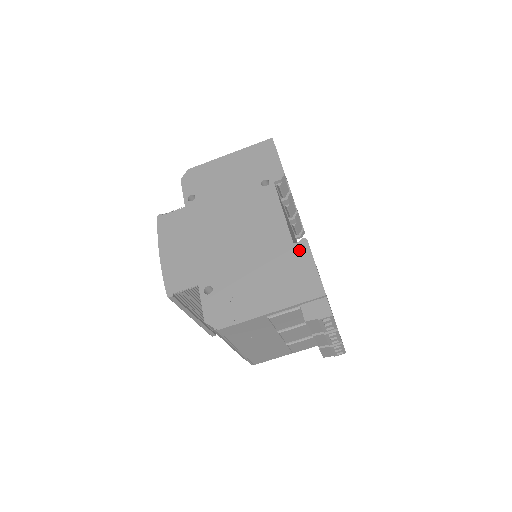
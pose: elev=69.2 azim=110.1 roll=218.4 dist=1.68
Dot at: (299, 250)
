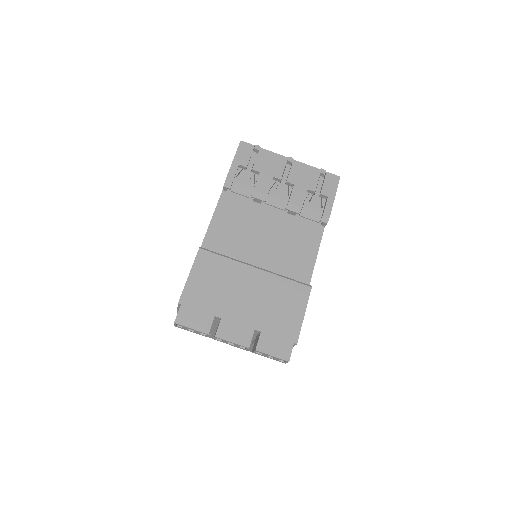
Dot at: occluded
